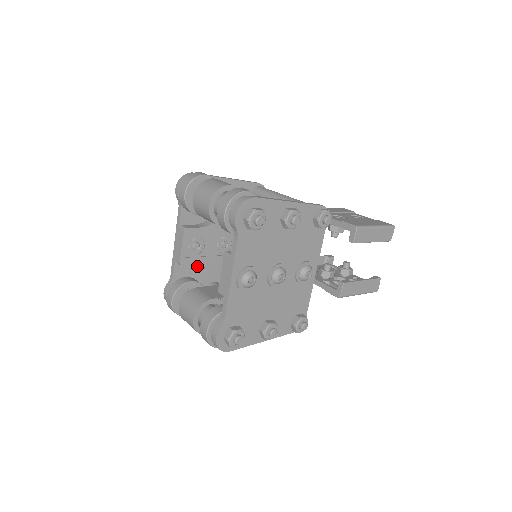
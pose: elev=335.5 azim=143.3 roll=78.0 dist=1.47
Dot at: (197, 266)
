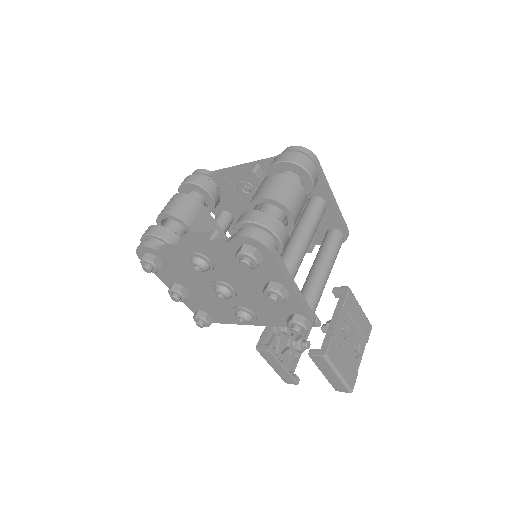
Dot at: occluded
